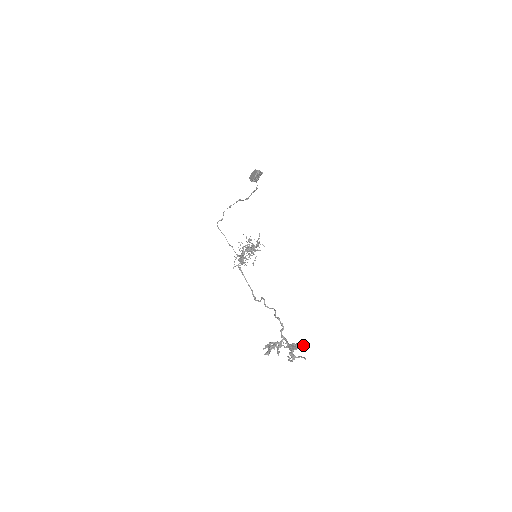
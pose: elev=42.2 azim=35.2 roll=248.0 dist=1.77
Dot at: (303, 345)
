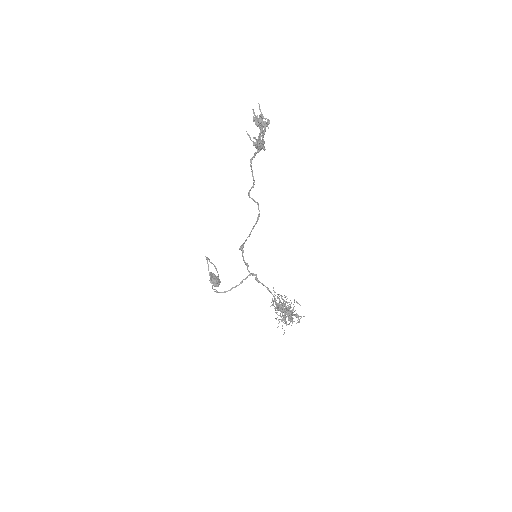
Dot at: occluded
